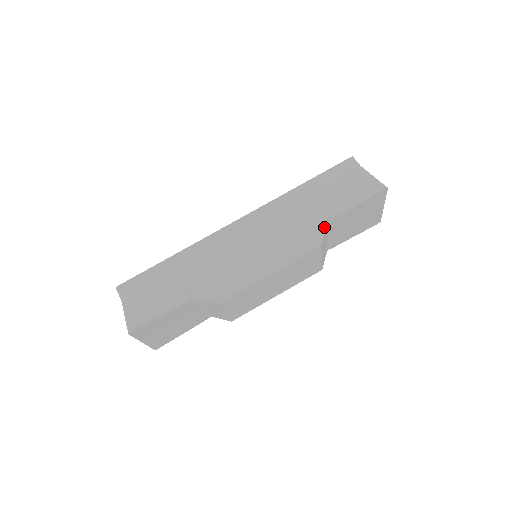
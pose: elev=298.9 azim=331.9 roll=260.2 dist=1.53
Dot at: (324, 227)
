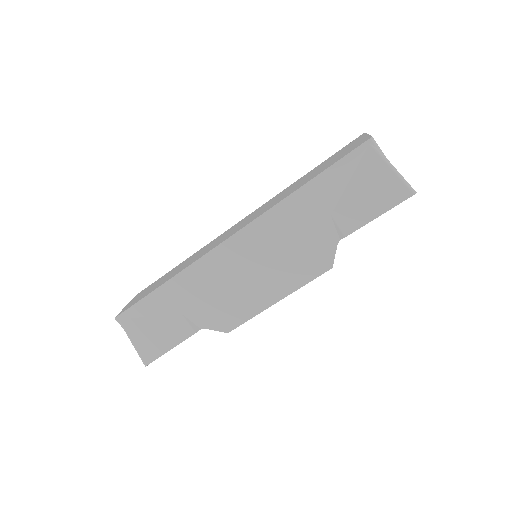
Dot at: (335, 244)
